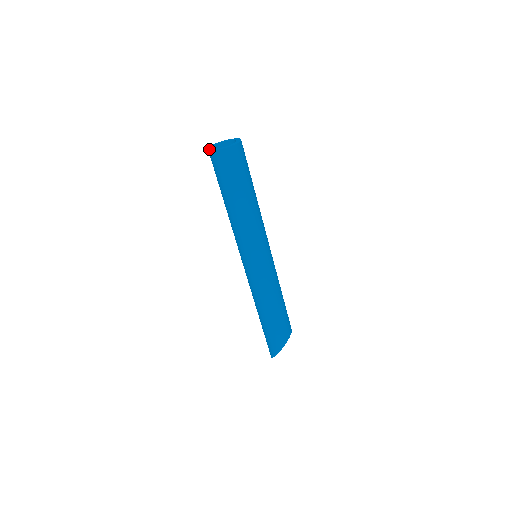
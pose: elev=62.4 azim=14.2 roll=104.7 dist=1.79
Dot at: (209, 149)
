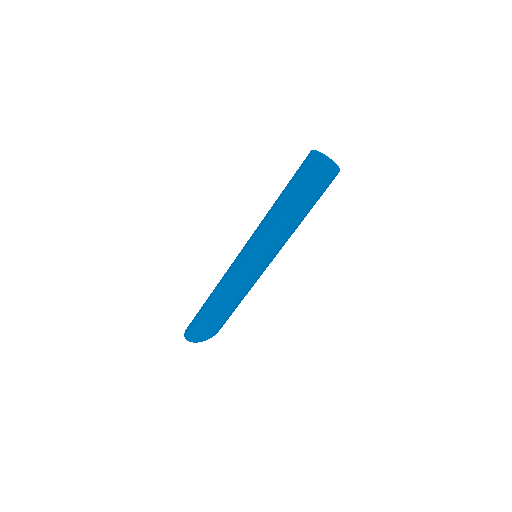
Dot at: (321, 161)
